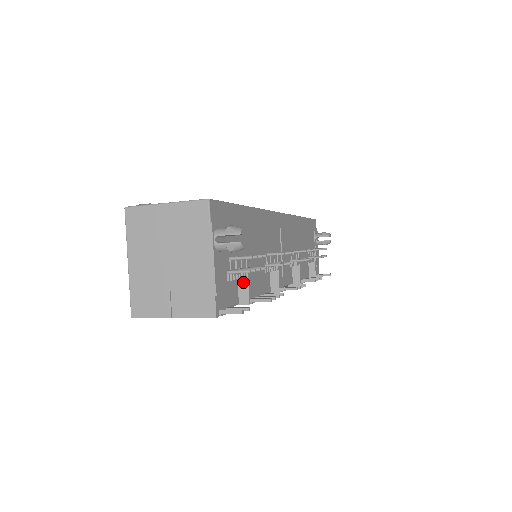
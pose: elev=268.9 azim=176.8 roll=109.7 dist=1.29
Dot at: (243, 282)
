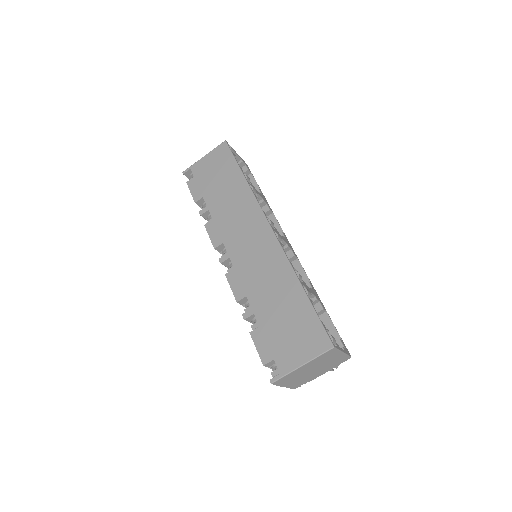
Dot at: occluded
